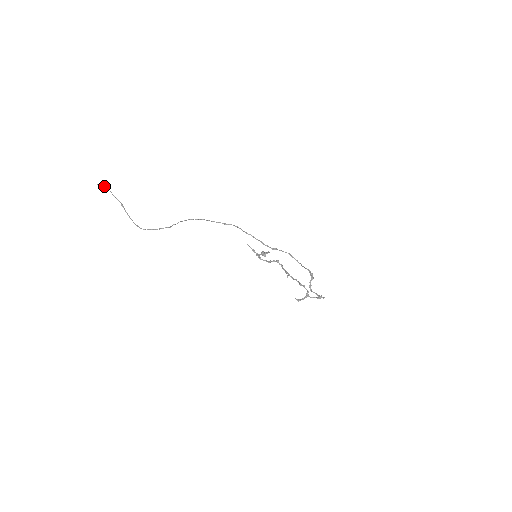
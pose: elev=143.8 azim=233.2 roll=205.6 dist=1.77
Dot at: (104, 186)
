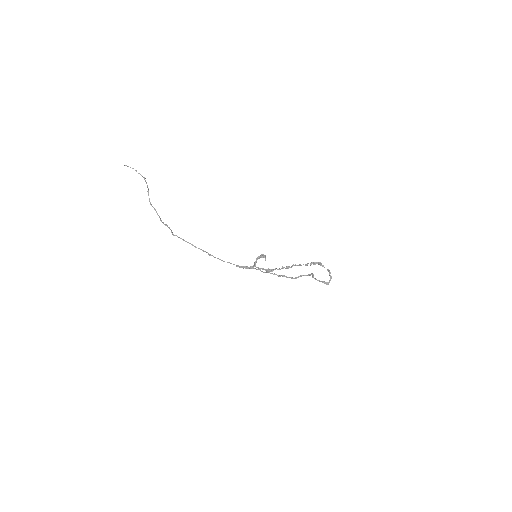
Dot at: occluded
